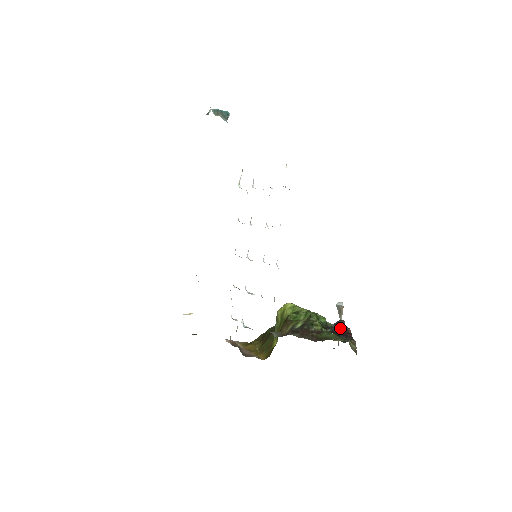
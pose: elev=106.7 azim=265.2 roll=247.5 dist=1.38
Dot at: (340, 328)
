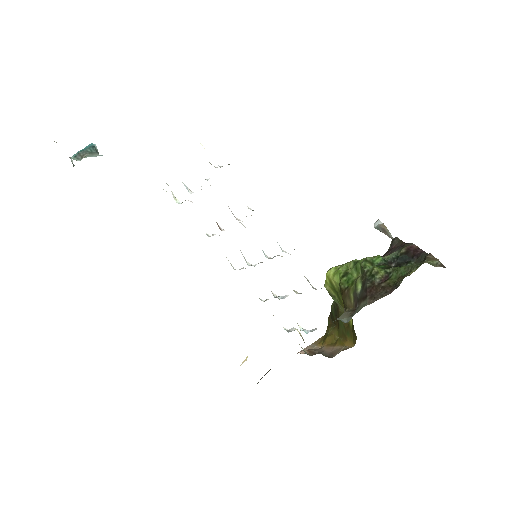
Dot at: (402, 253)
